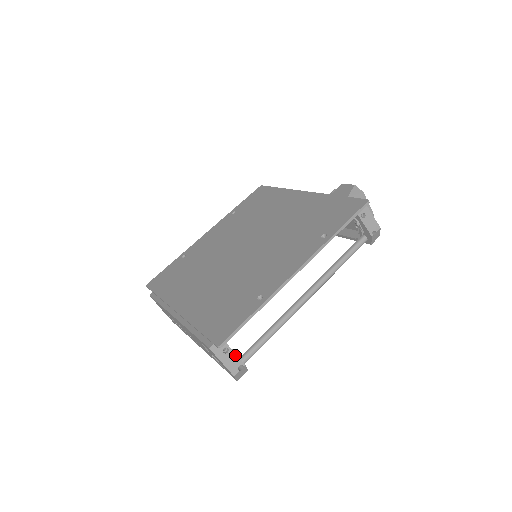
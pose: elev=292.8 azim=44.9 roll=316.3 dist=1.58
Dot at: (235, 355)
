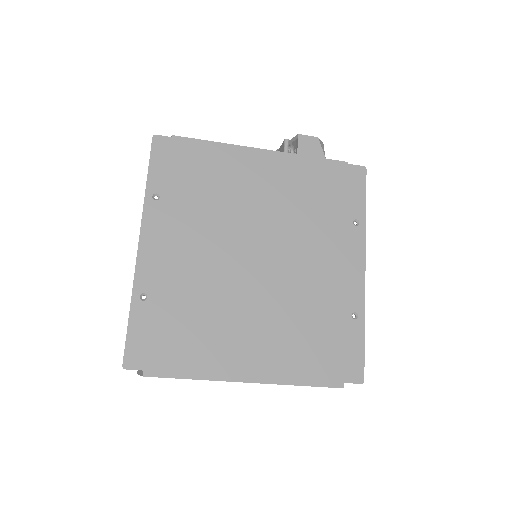
Dot at: occluded
